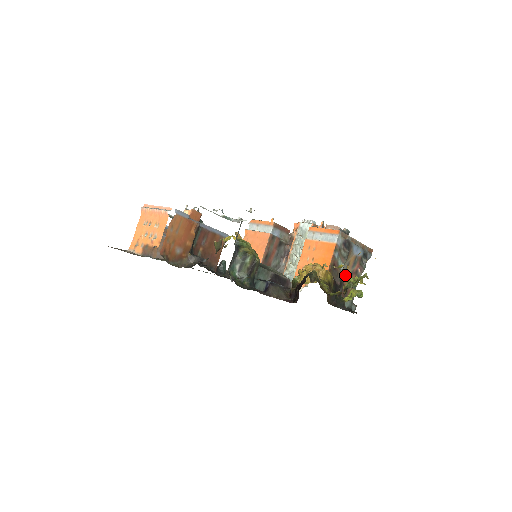
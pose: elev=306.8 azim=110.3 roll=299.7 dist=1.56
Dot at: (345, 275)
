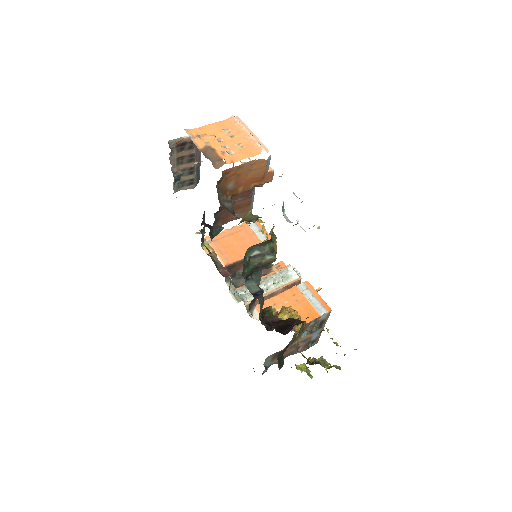
Dot at: occluded
